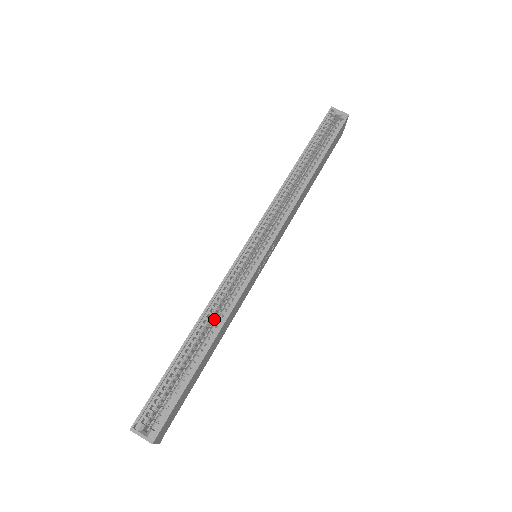
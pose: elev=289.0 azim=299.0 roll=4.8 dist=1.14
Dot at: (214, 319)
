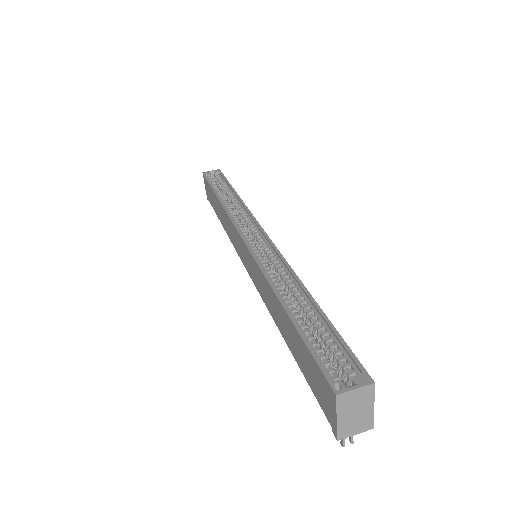
Dot at: occluded
